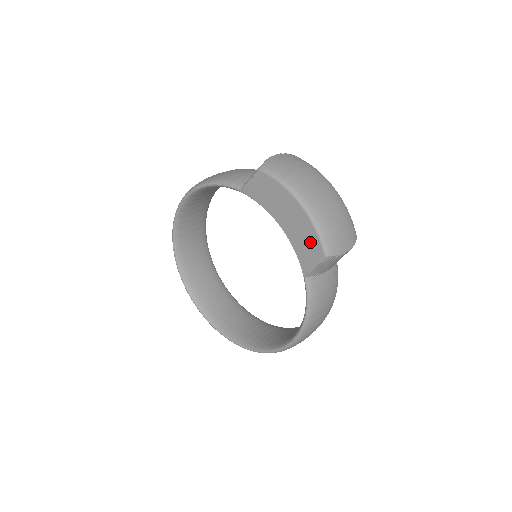
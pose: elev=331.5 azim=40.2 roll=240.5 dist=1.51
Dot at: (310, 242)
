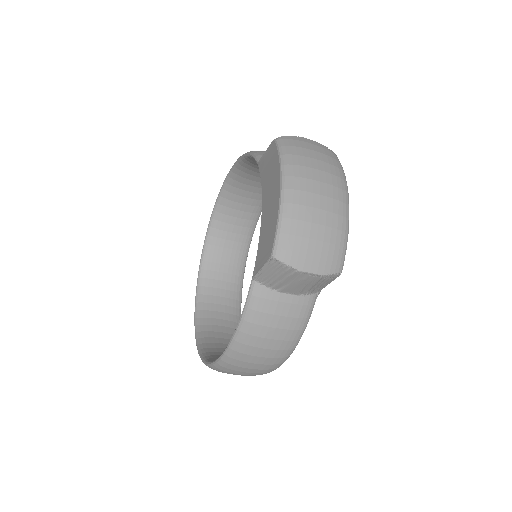
Dot at: (270, 234)
